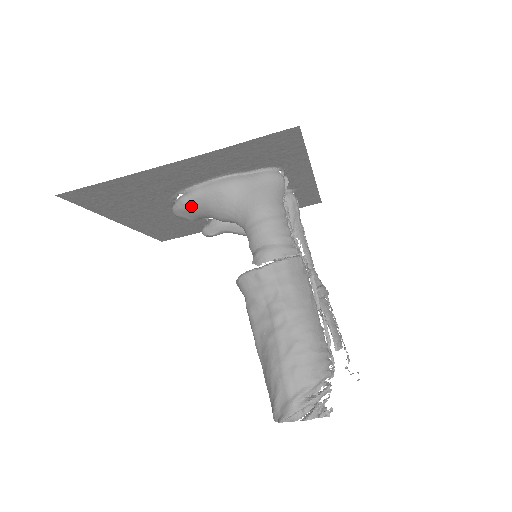
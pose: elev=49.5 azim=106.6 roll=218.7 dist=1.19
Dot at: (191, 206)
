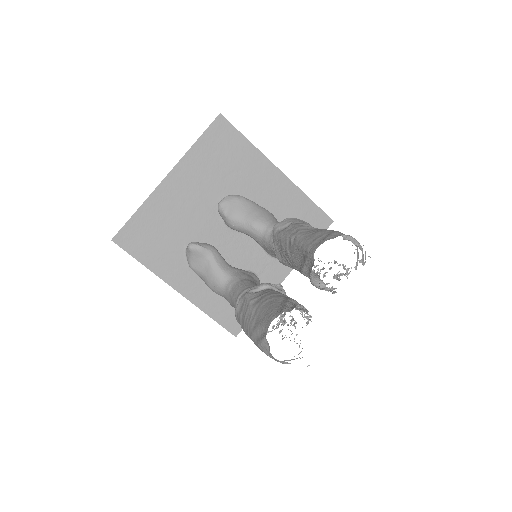
Dot at: (245, 202)
